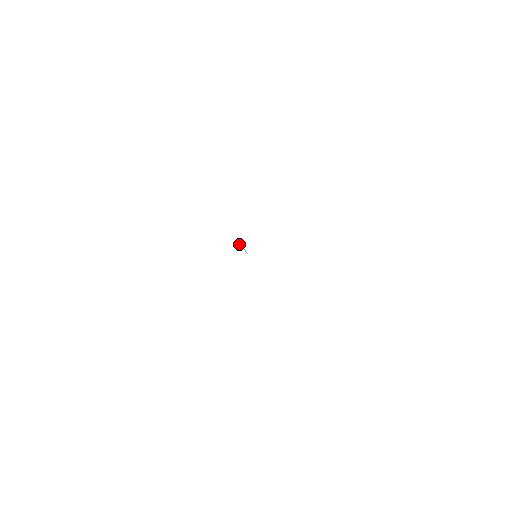
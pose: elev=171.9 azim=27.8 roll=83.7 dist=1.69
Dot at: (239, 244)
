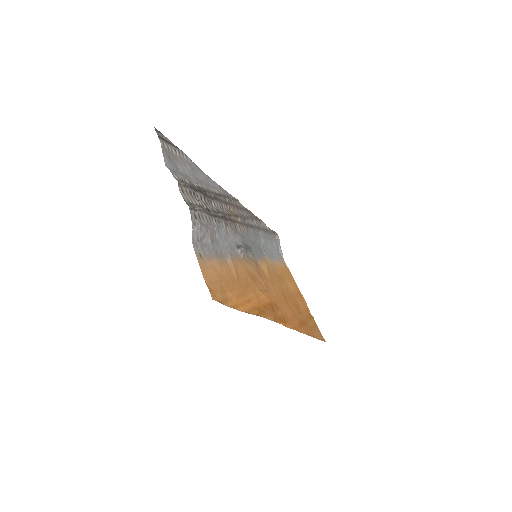
Dot at: (265, 261)
